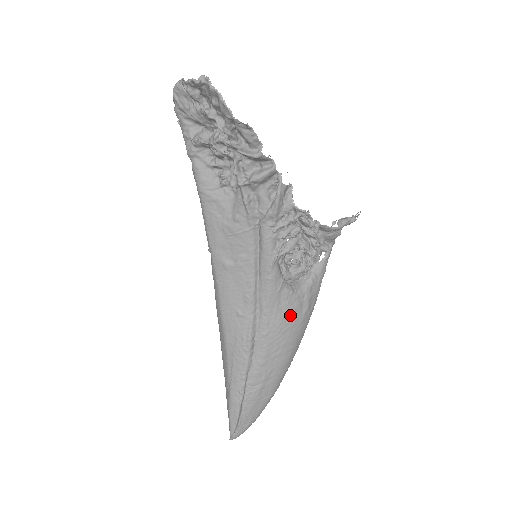
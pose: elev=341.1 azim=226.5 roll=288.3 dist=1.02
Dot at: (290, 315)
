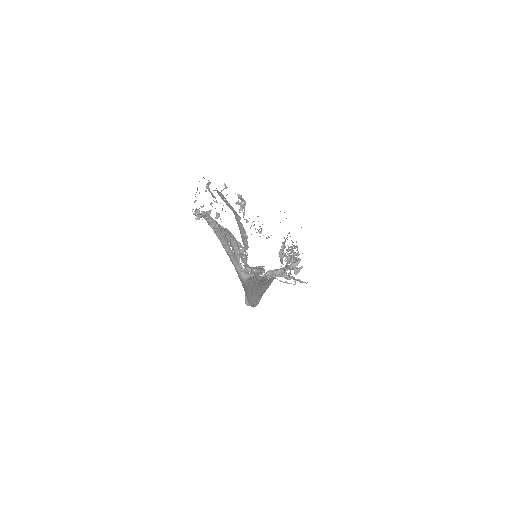
Dot at: occluded
